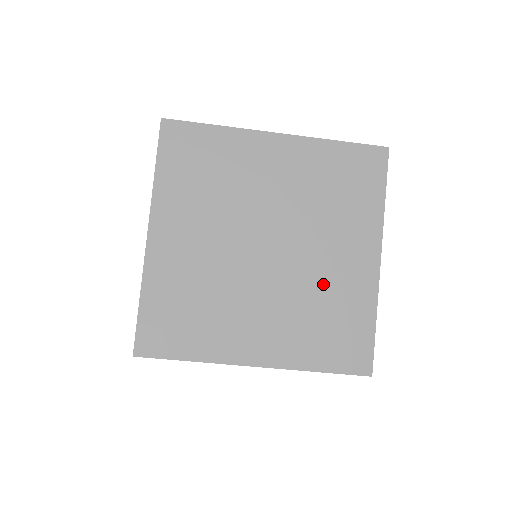
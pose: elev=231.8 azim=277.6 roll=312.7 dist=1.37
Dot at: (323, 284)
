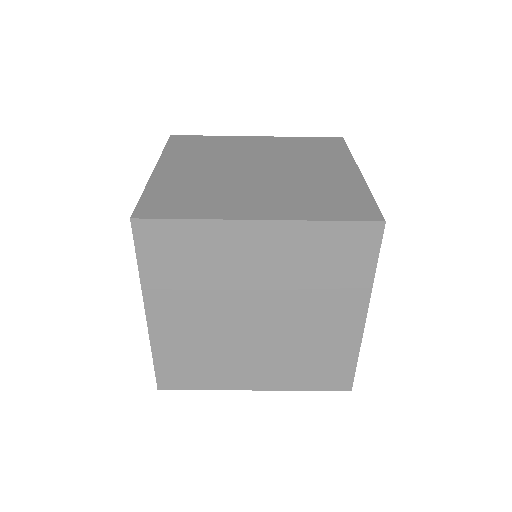
Dot at: (310, 339)
